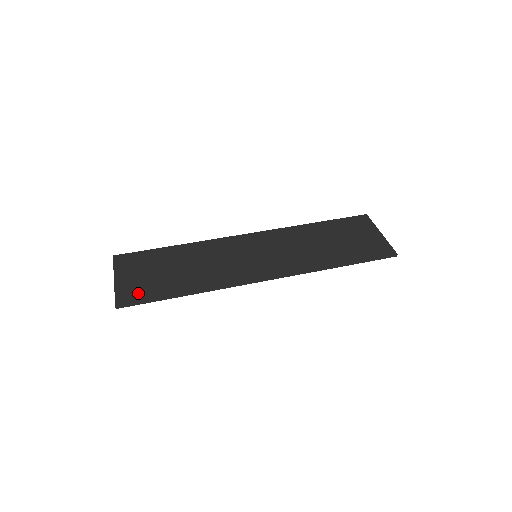
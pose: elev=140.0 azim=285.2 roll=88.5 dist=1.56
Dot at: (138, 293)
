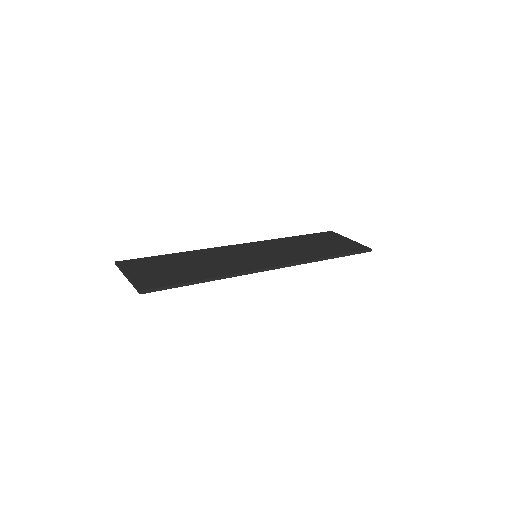
Dot at: (158, 281)
